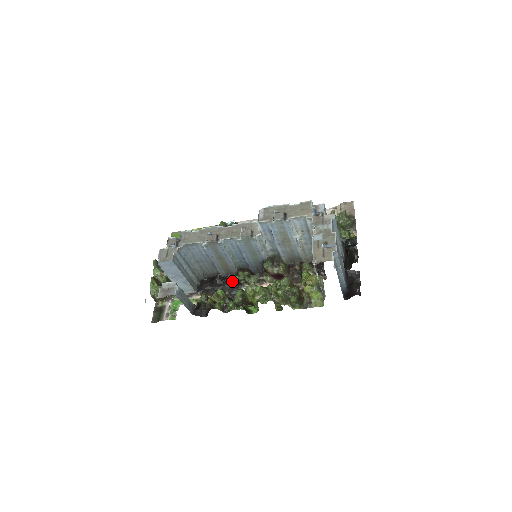
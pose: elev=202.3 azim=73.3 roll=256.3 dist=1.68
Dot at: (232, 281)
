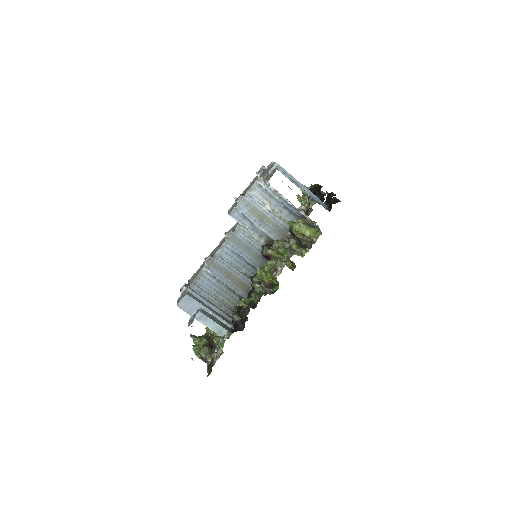
Dot at: occluded
